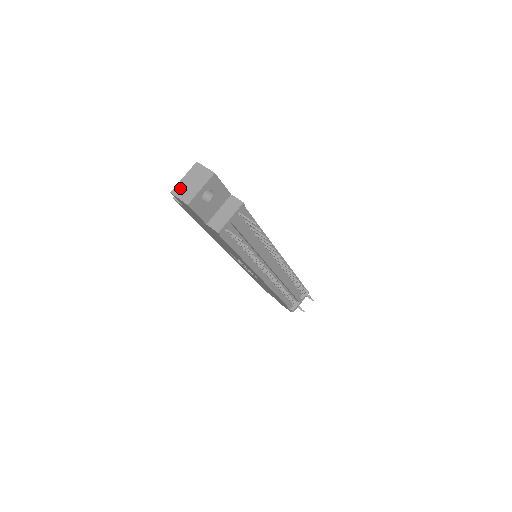
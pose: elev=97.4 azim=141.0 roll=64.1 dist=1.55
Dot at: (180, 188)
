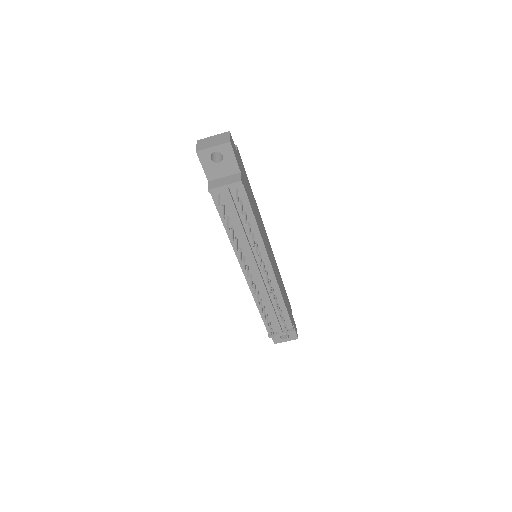
Dot at: (204, 140)
